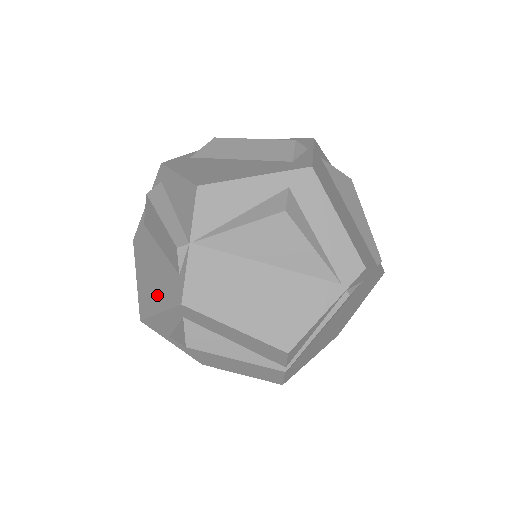
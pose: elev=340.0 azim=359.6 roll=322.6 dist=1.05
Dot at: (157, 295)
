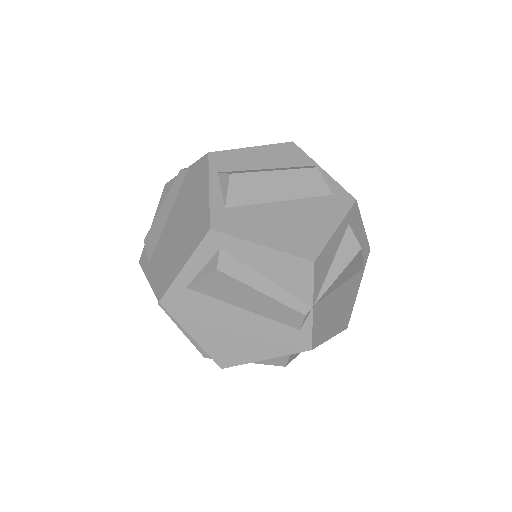
Dot at: (256, 347)
